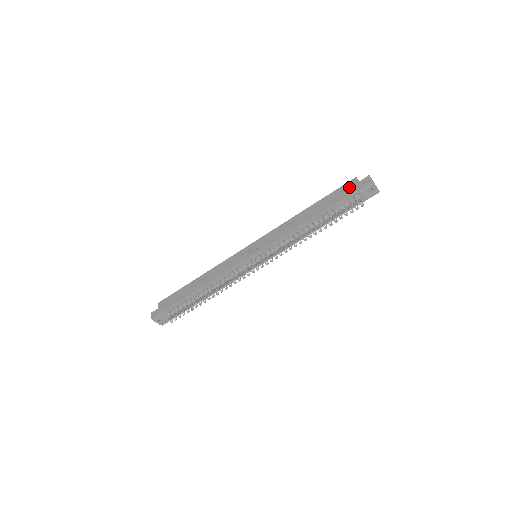
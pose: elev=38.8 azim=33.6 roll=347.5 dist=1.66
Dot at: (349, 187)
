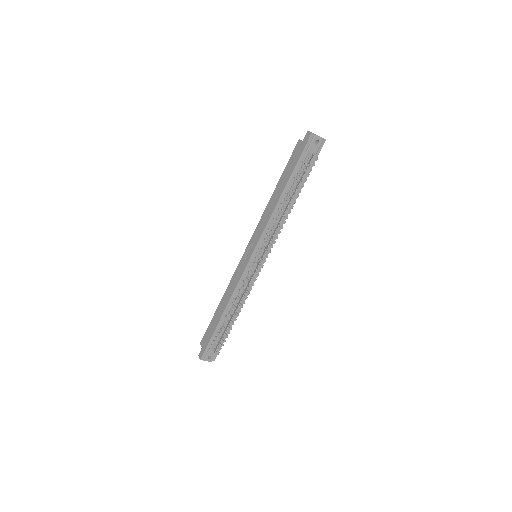
Dot at: (297, 151)
